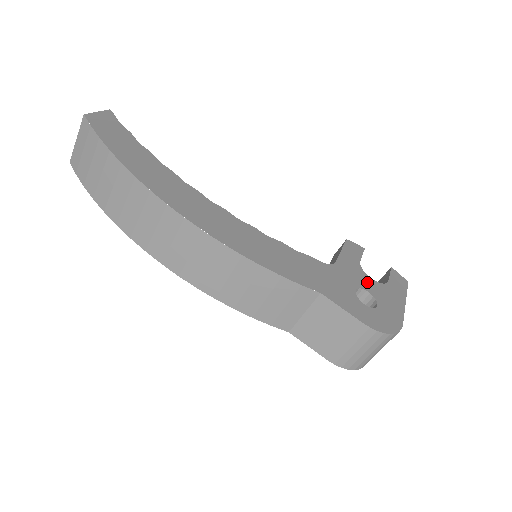
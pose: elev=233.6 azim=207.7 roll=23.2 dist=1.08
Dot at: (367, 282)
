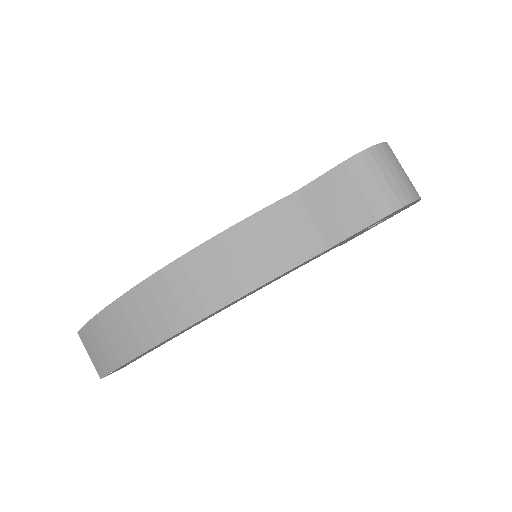
Dot at: occluded
